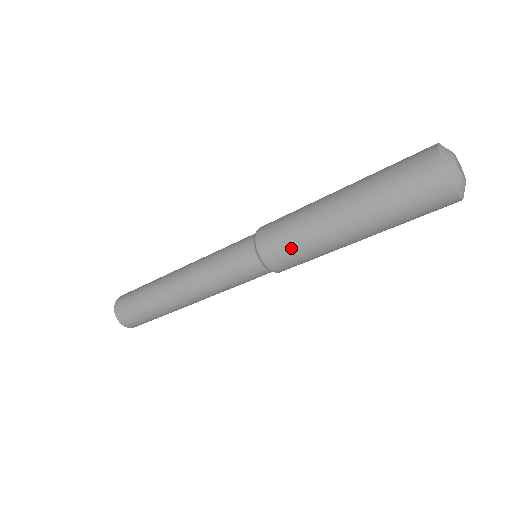
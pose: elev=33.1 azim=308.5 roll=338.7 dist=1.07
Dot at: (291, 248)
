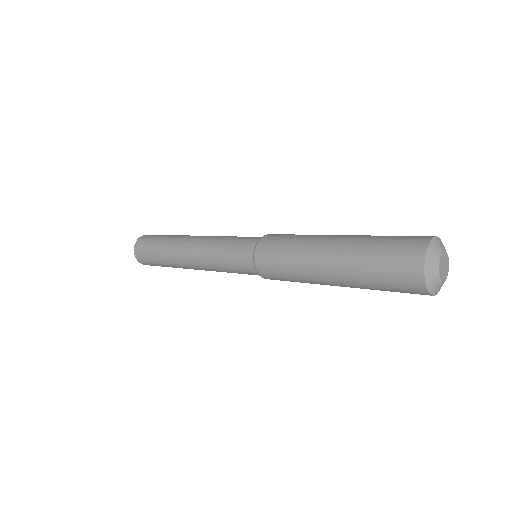
Dot at: (287, 280)
